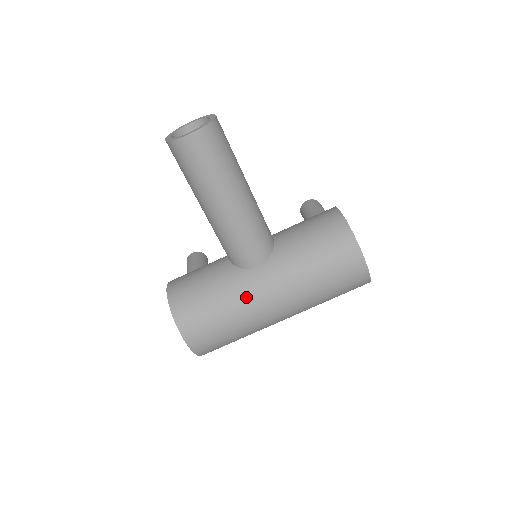
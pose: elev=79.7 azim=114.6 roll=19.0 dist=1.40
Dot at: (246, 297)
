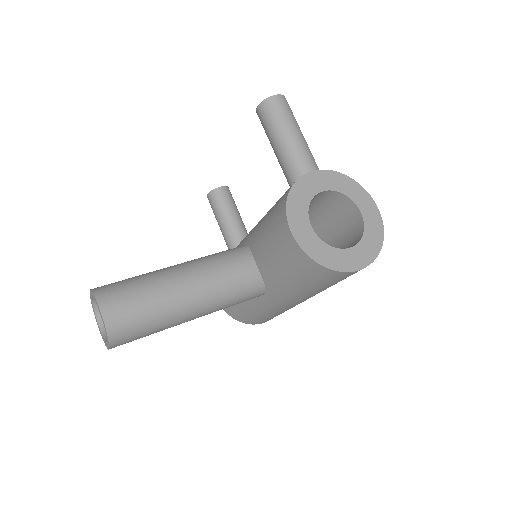
Dot at: (276, 309)
